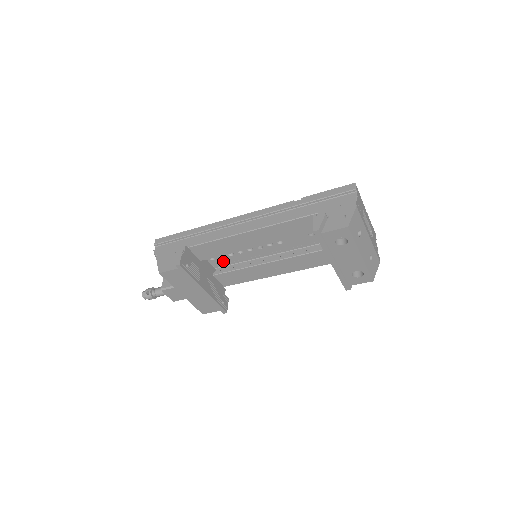
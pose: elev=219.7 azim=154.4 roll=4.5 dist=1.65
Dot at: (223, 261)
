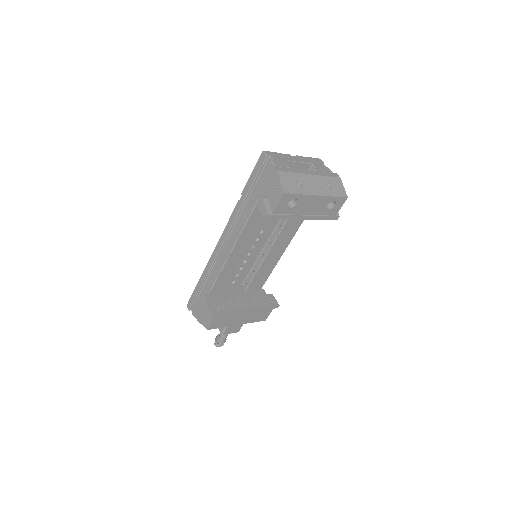
Dot at: (242, 276)
